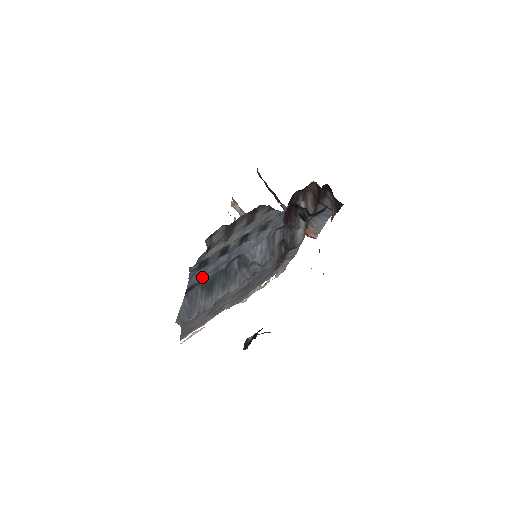
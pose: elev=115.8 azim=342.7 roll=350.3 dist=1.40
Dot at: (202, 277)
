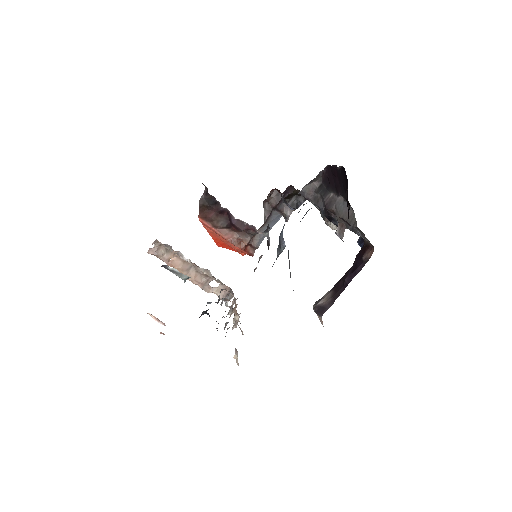
Dot at: occluded
